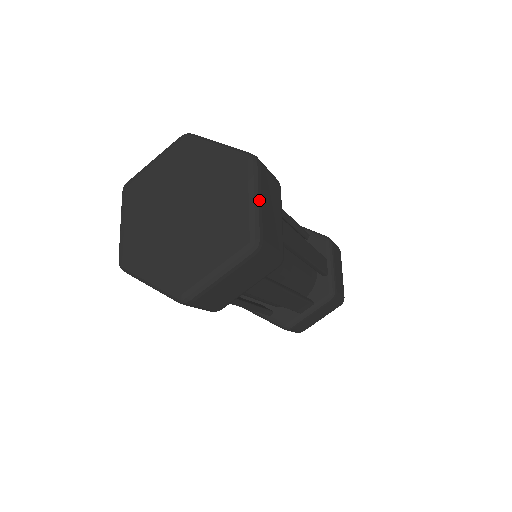
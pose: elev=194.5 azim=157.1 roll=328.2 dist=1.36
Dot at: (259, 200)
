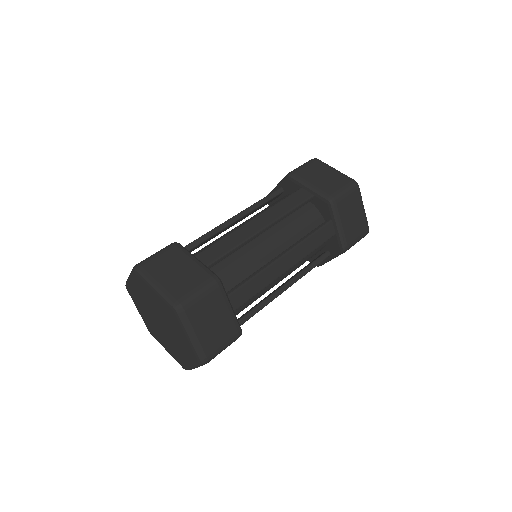
Dot at: (197, 367)
